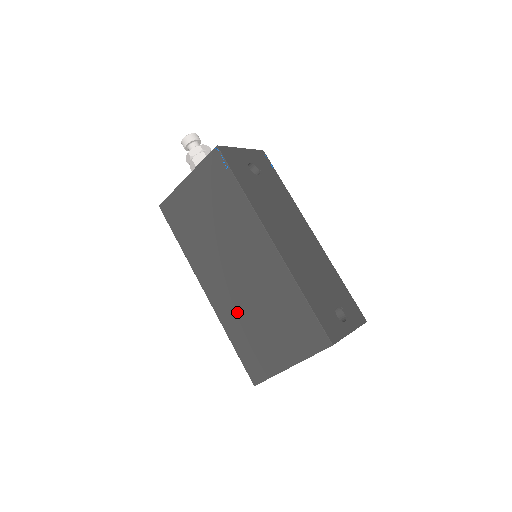
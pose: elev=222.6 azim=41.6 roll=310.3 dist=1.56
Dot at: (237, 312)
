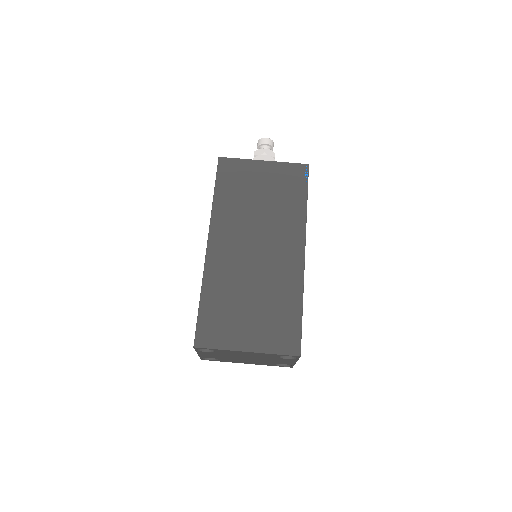
Dot at: (229, 279)
